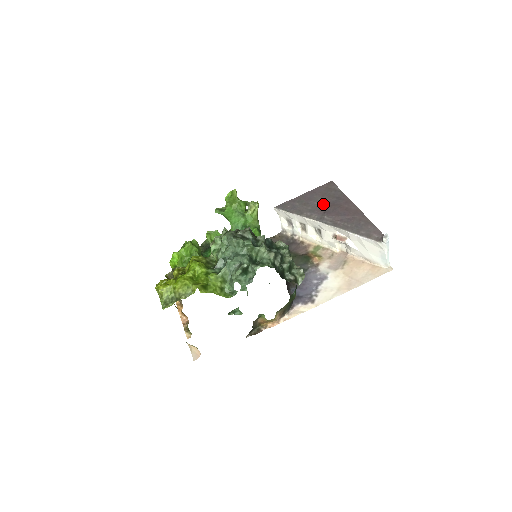
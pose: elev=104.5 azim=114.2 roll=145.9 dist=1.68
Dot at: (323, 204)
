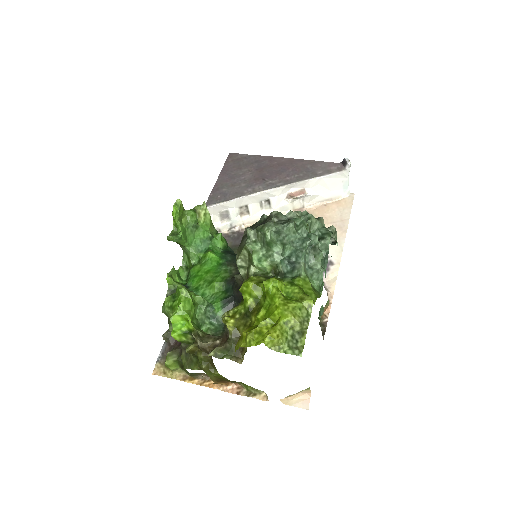
Dot at: (251, 174)
